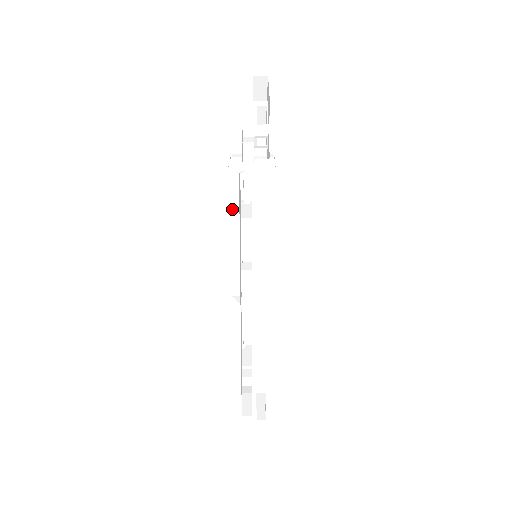
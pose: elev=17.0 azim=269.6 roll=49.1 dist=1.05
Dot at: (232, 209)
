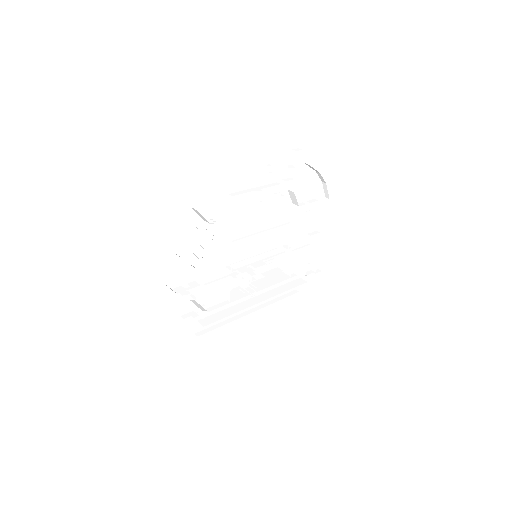
Dot at: (210, 308)
